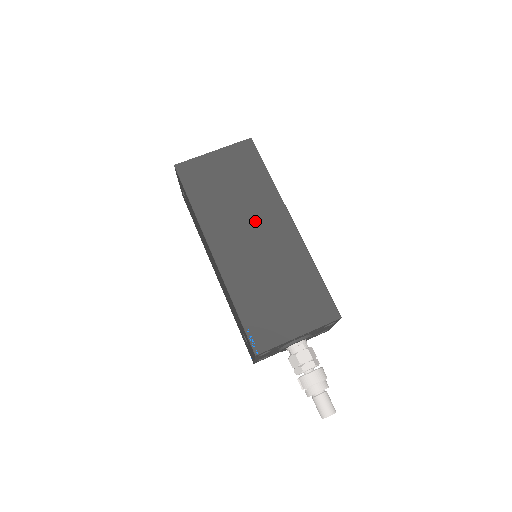
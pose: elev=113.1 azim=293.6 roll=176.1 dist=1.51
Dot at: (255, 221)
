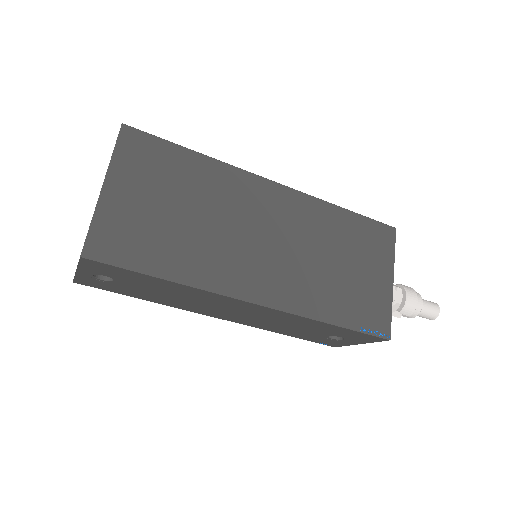
Dot at: (248, 221)
